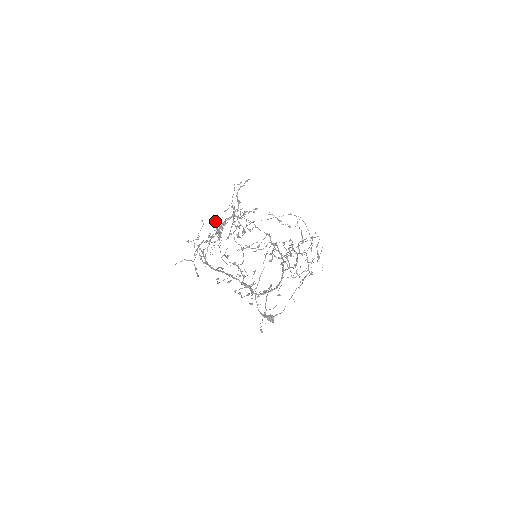
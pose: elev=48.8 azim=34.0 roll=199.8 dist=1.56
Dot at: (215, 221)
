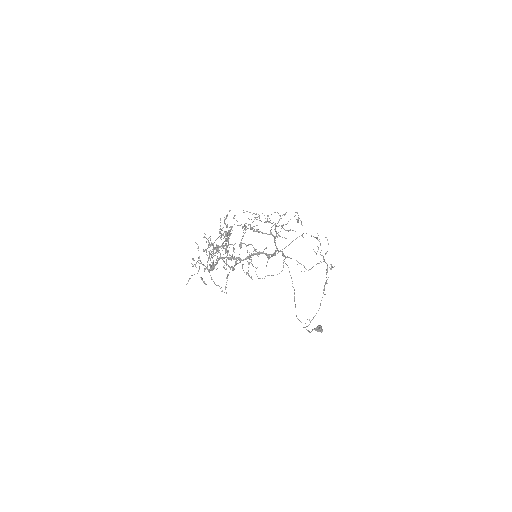
Dot at: (206, 238)
